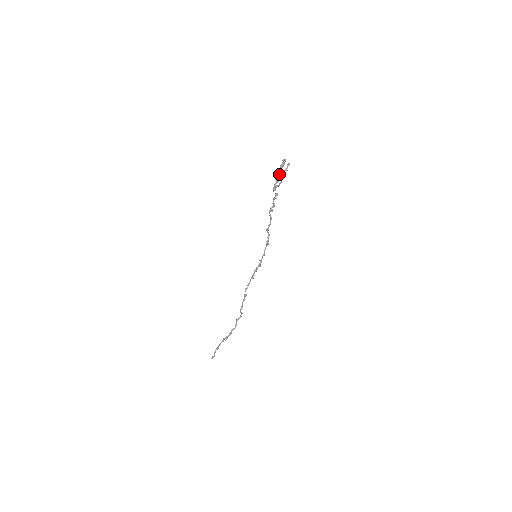
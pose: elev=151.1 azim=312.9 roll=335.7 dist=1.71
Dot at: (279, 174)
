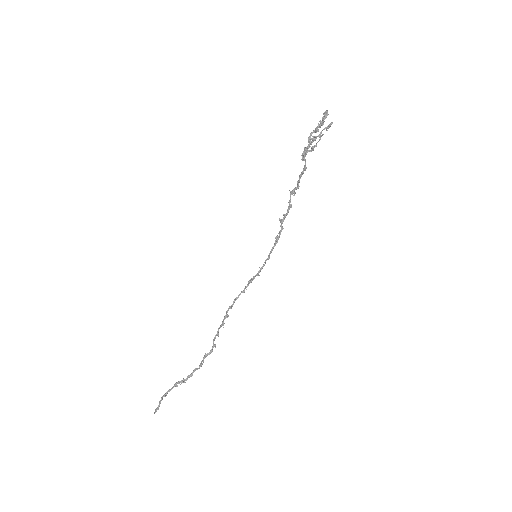
Dot at: (315, 136)
